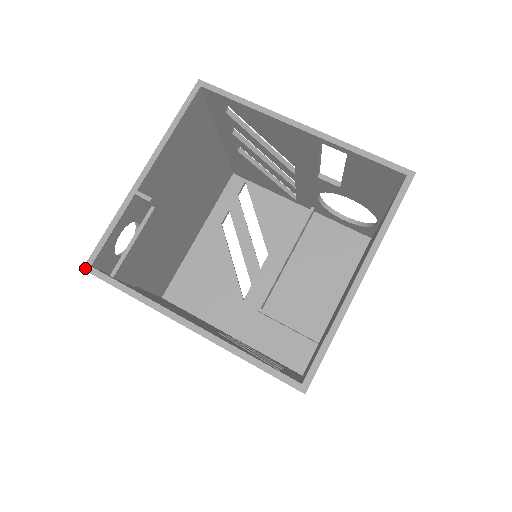
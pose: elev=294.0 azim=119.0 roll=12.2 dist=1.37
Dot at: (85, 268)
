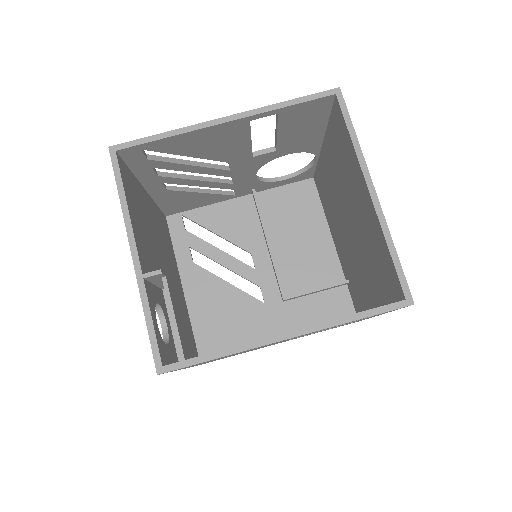
Dot at: (159, 372)
